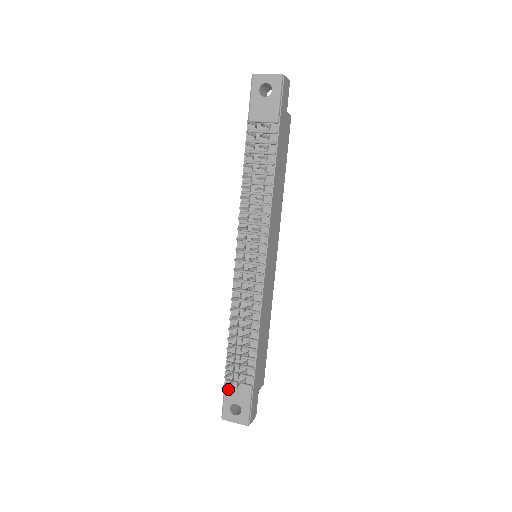
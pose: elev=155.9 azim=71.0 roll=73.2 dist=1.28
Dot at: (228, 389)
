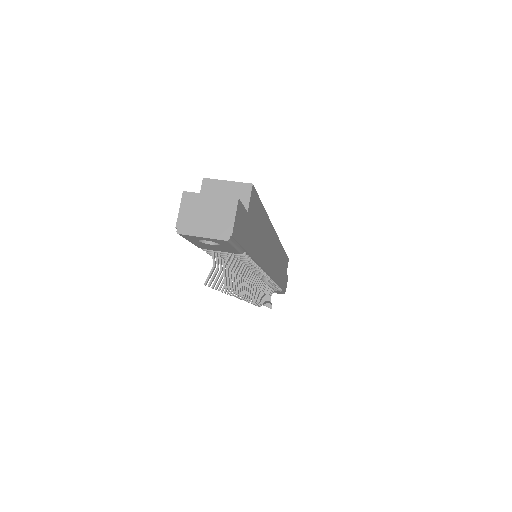
Dot at: occluded
